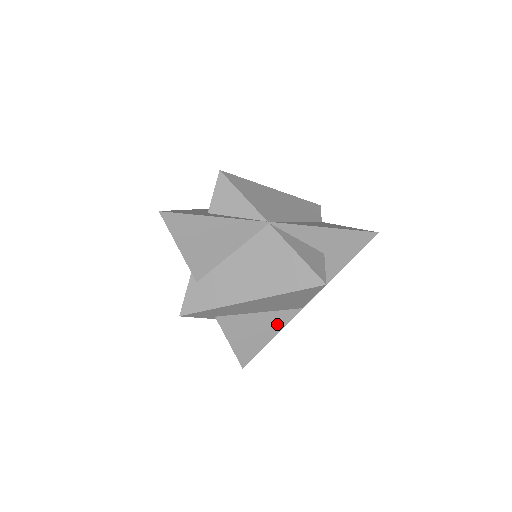
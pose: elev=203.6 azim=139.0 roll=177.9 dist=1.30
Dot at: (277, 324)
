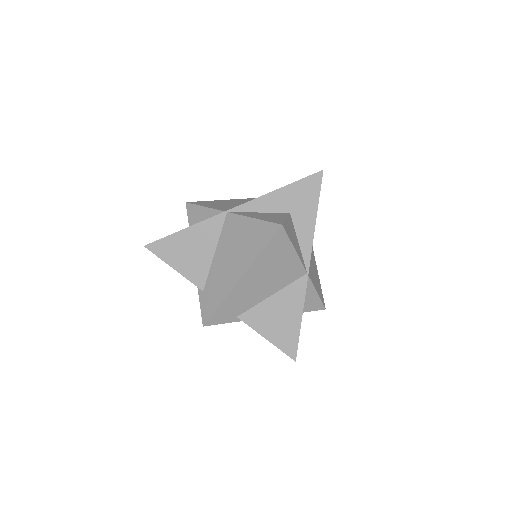
Dot at: (296, 300)
